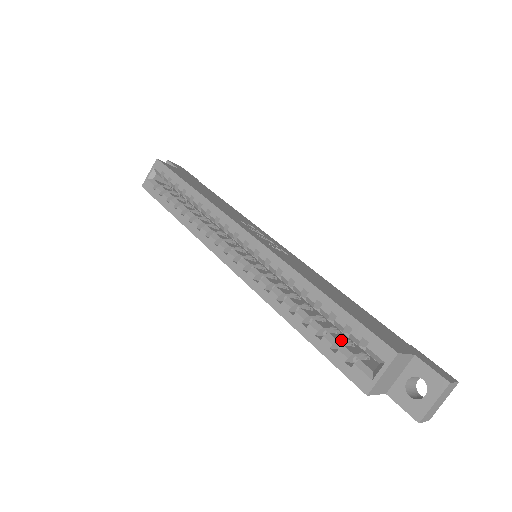
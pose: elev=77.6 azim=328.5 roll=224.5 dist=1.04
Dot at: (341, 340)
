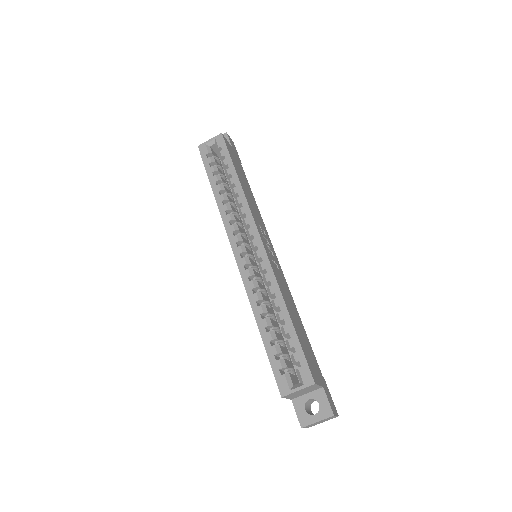
Dot at: (284, 353)
